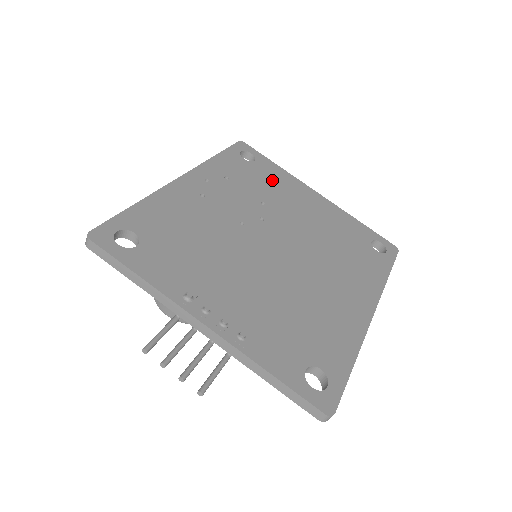
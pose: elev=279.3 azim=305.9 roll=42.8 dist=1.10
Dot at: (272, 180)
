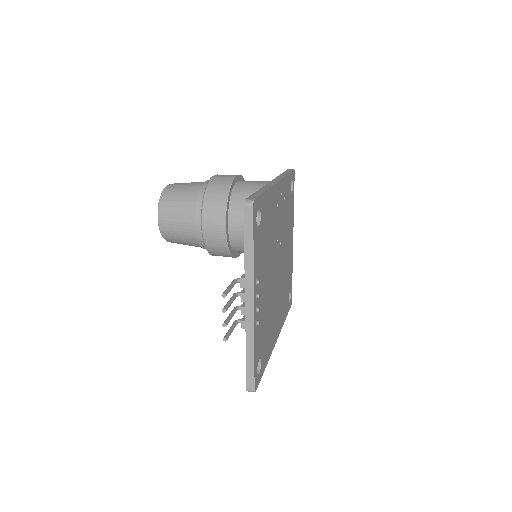
Dot at: (290, 215)
